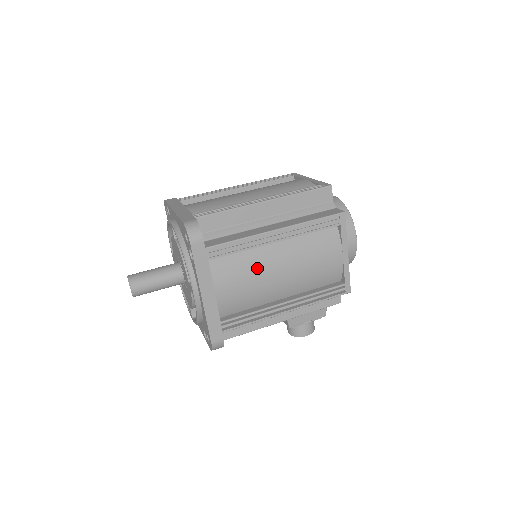
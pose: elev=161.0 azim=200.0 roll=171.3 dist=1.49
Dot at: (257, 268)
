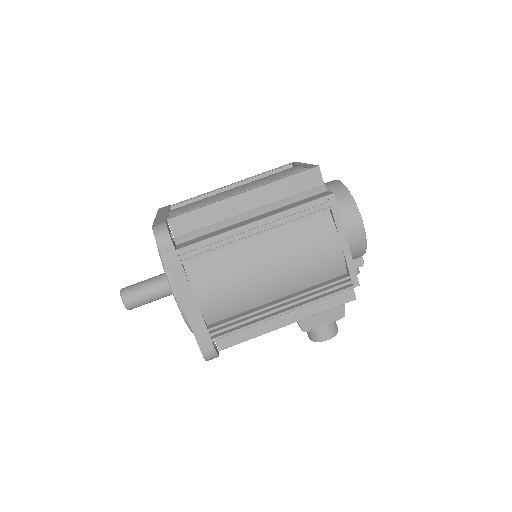
Dot at: (239, 267)
